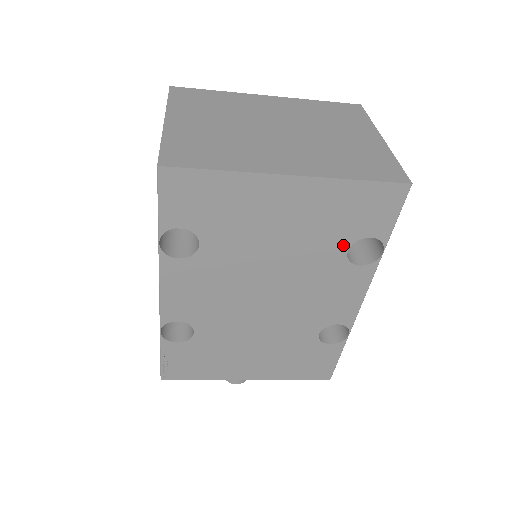
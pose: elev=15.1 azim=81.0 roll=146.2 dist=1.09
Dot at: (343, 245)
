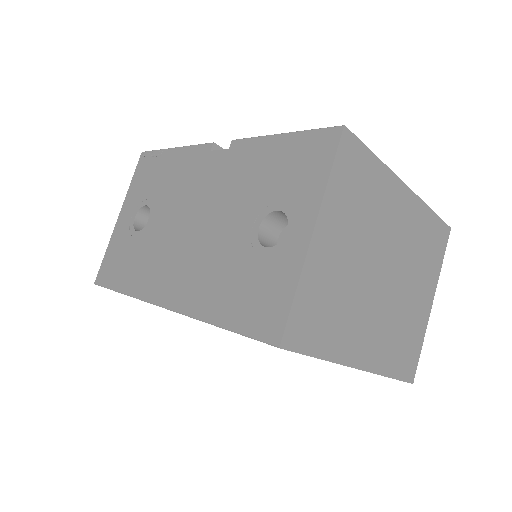
Dot at: occluded
